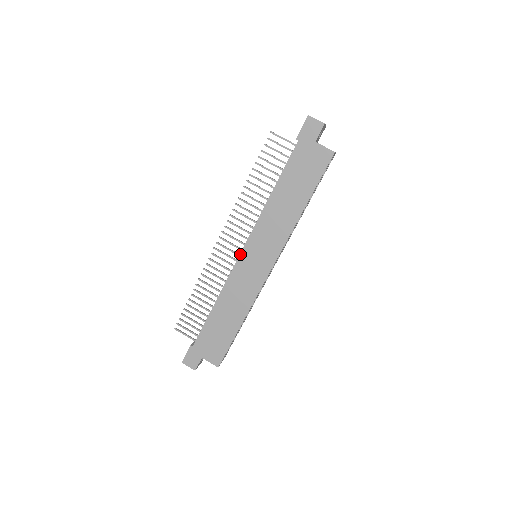
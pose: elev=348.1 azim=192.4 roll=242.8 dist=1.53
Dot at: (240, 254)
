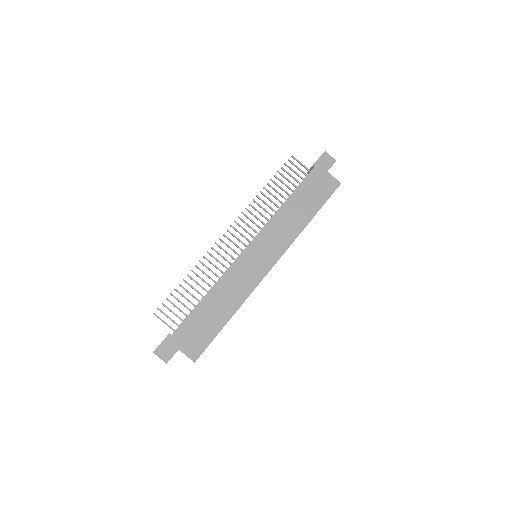
Dot at: (246, 248)
